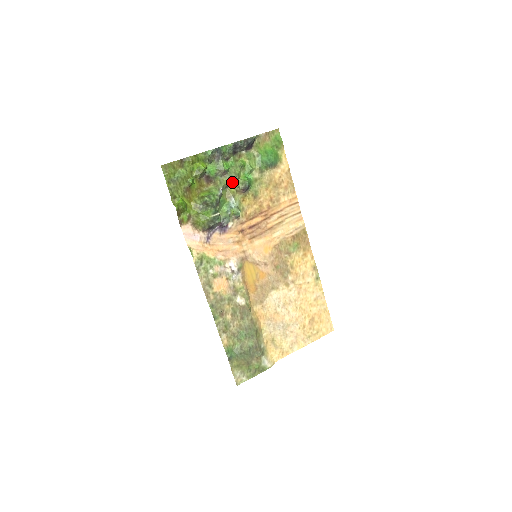
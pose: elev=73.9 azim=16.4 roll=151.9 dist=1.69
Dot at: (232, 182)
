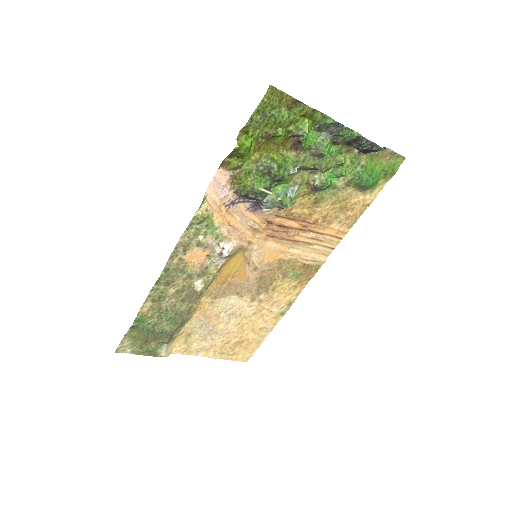
Dot at: (313, 169)
